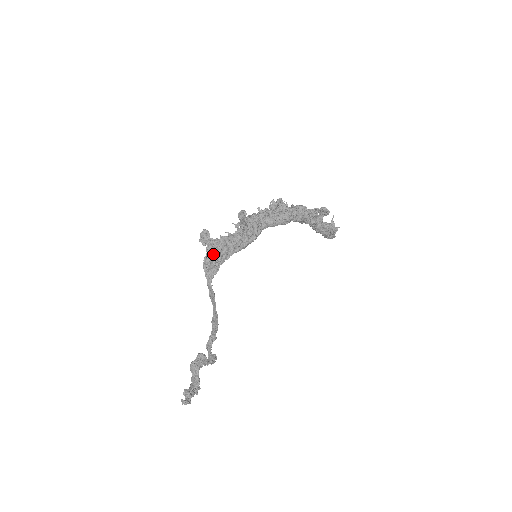
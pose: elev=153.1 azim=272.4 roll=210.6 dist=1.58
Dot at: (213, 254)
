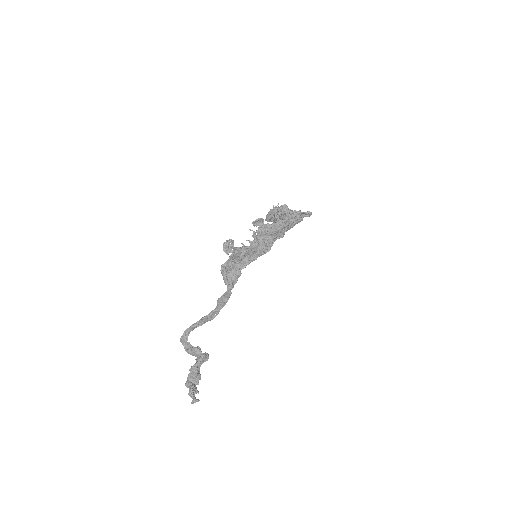
Dot at: (233, 262)
